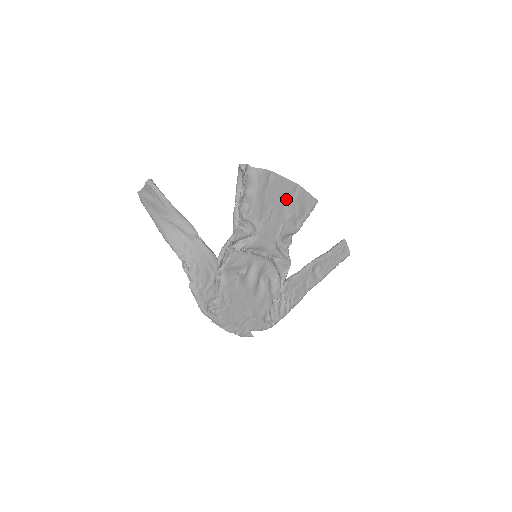
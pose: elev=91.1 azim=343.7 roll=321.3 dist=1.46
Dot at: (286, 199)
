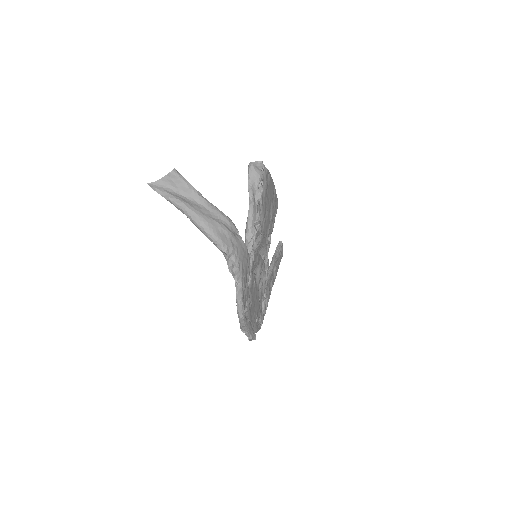
Dot at: (271, 200)
